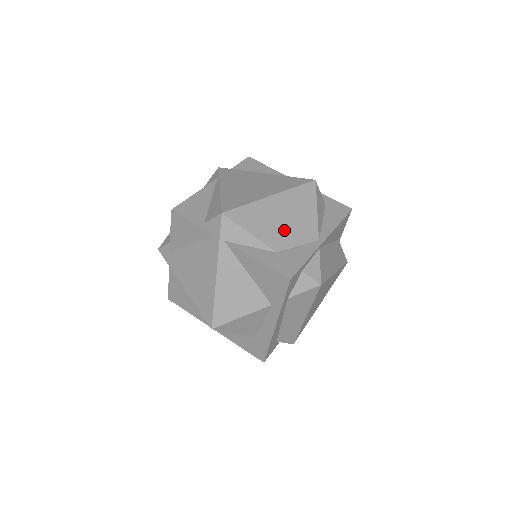
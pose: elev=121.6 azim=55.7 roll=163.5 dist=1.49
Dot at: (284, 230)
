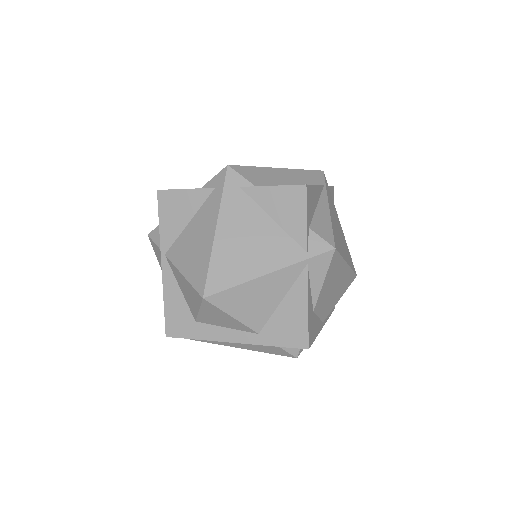
Dot at: (327, 297)
